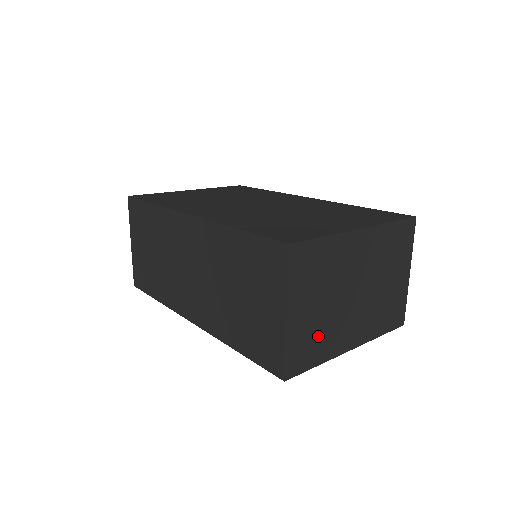
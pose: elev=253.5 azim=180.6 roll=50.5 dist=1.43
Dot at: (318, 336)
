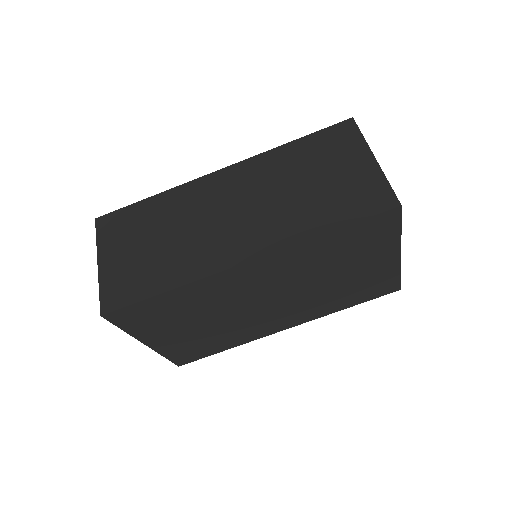
Dot at: occluded
